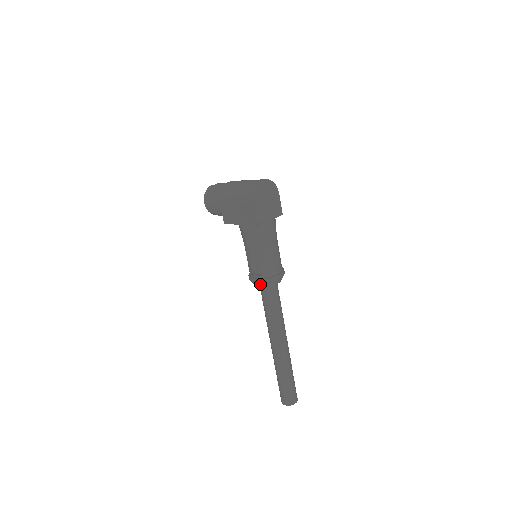
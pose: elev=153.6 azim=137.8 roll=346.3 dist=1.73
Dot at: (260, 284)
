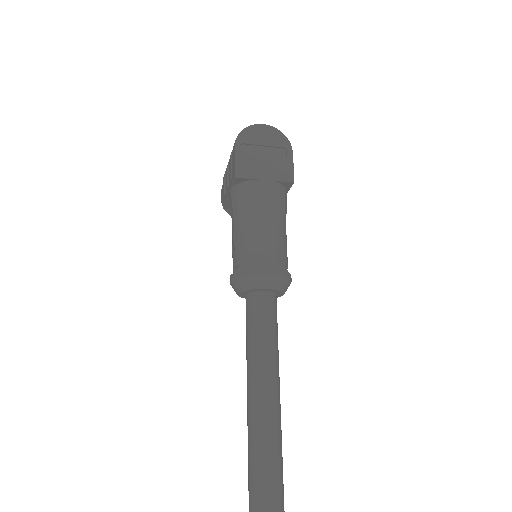
Dot at: (236, 284)
